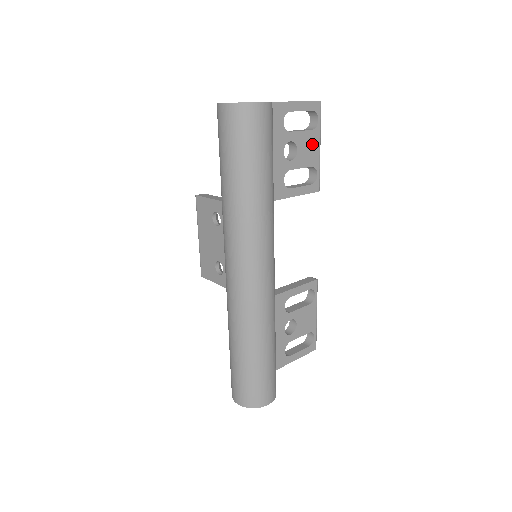
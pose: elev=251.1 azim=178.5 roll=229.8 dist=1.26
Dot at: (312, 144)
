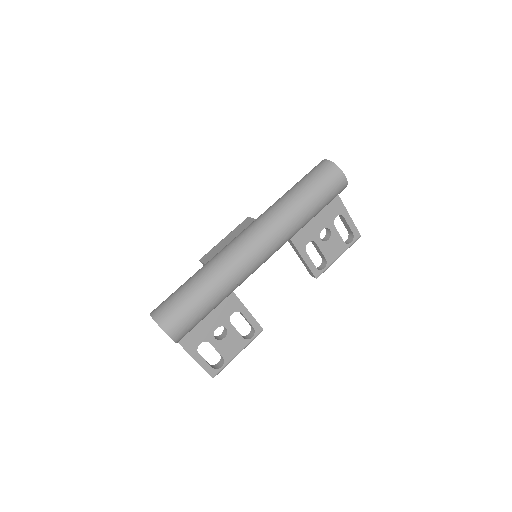
Dot at: (337, 249)
